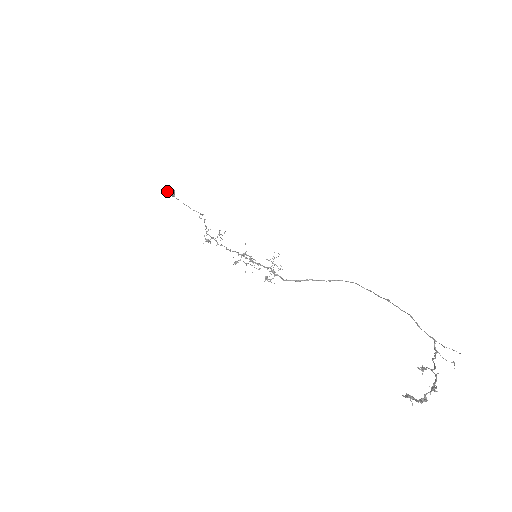
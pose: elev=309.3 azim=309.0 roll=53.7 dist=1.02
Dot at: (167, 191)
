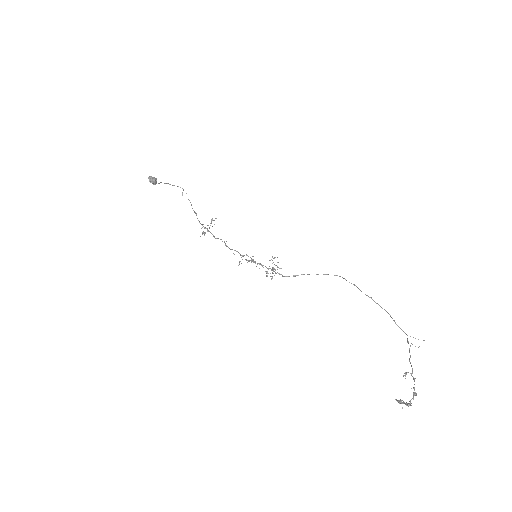
Dot at: (150, 182)
